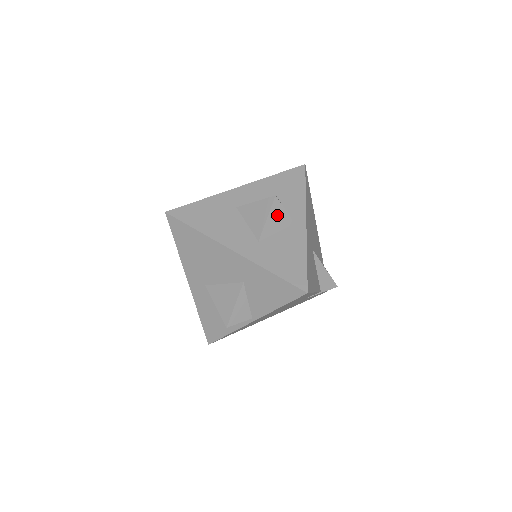
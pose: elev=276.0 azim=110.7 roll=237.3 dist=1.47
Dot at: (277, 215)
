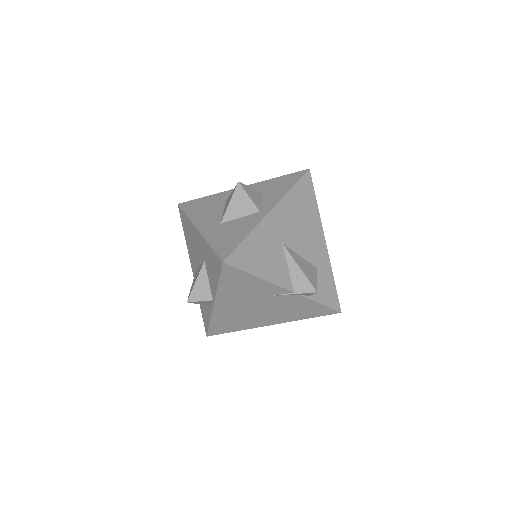
Dot at: (240, 201)
